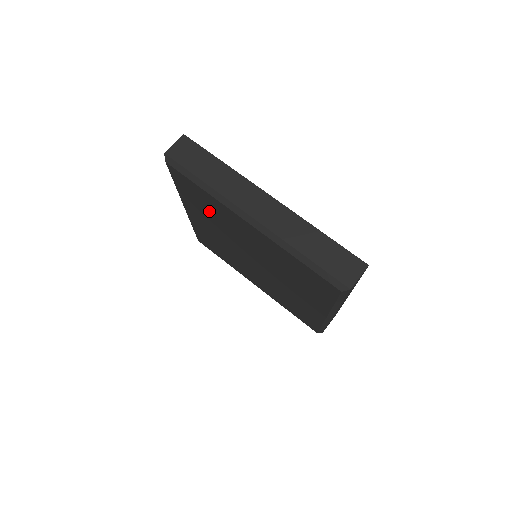
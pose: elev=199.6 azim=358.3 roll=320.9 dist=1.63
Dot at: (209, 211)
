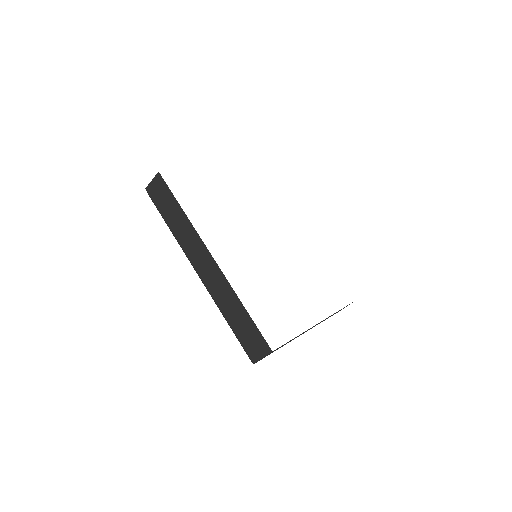
Dot at: occluded
